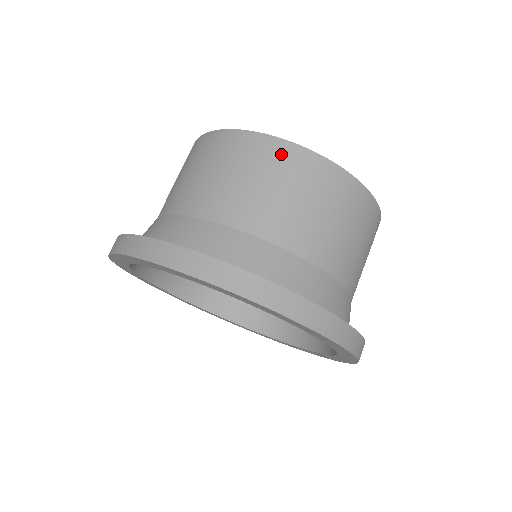
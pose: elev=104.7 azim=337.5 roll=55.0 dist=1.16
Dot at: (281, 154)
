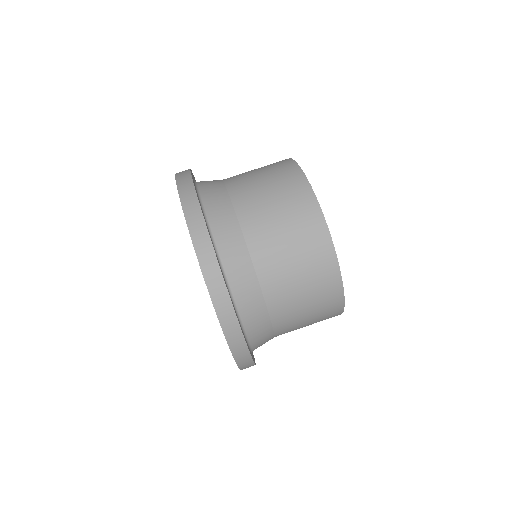
Dot at: (333, 301)
